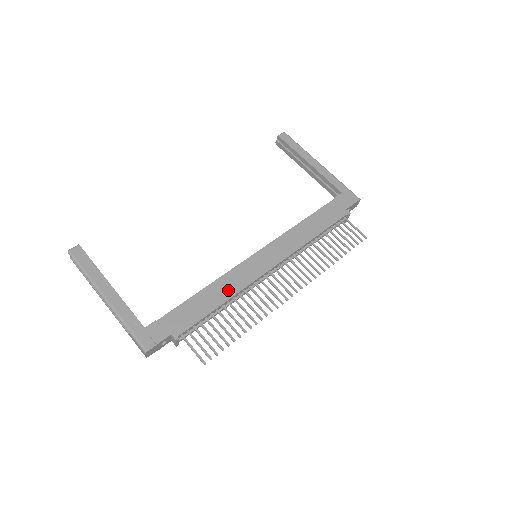
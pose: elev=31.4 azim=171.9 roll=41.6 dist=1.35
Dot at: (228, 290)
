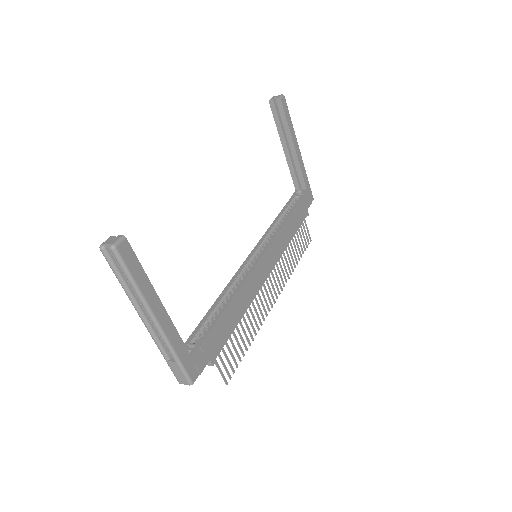
Dot at: (245, 302)
